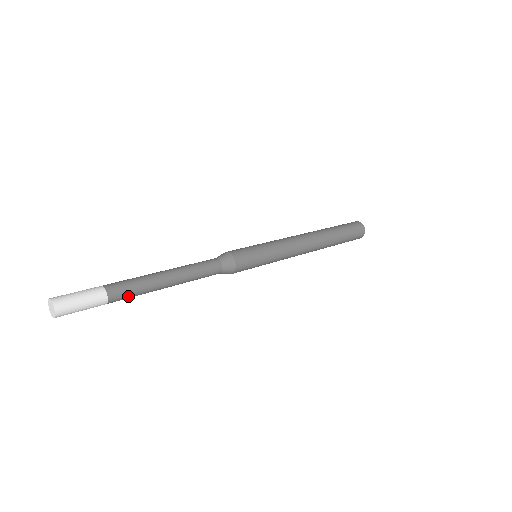
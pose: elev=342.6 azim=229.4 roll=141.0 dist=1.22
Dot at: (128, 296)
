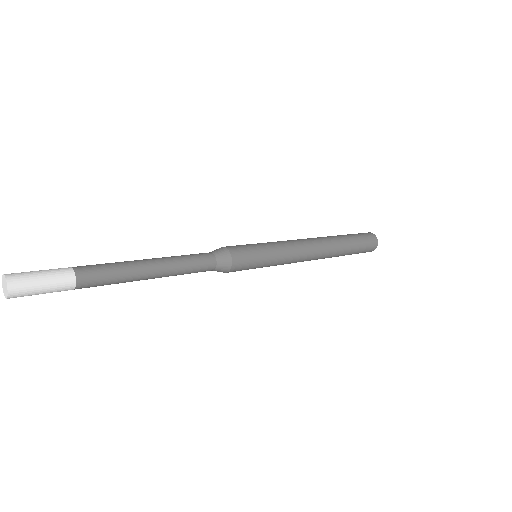
Dot at: (102, 282)
